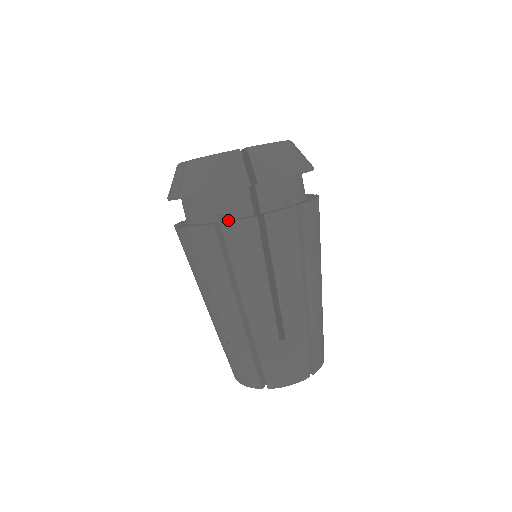
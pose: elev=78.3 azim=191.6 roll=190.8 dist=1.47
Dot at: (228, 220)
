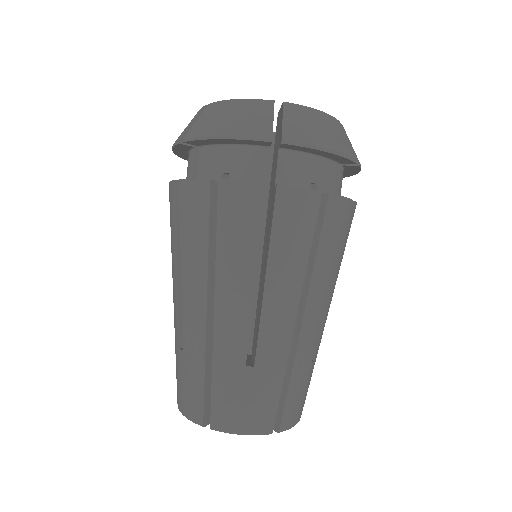
Dot at: occluded
